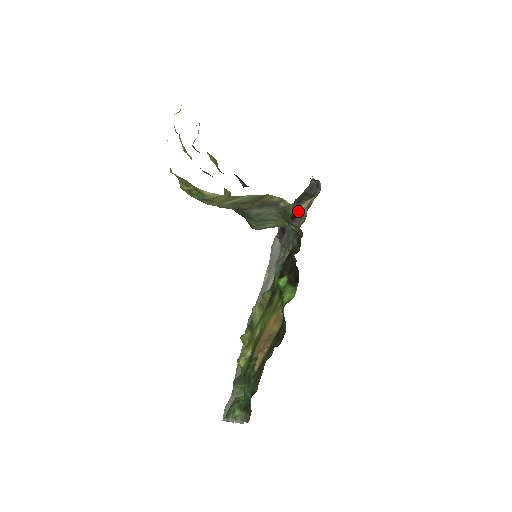
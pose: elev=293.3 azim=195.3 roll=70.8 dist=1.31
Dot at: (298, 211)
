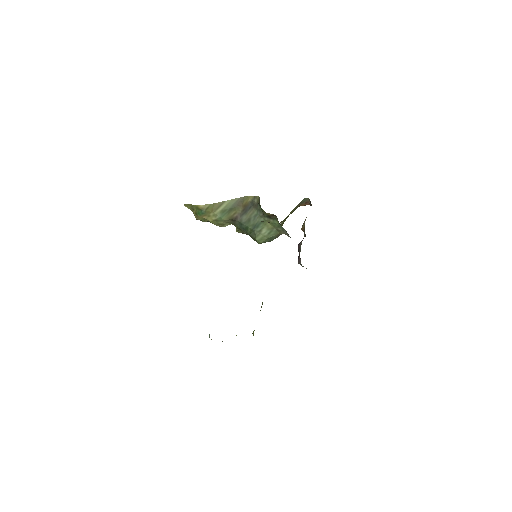
Dot at: (302, 230)
